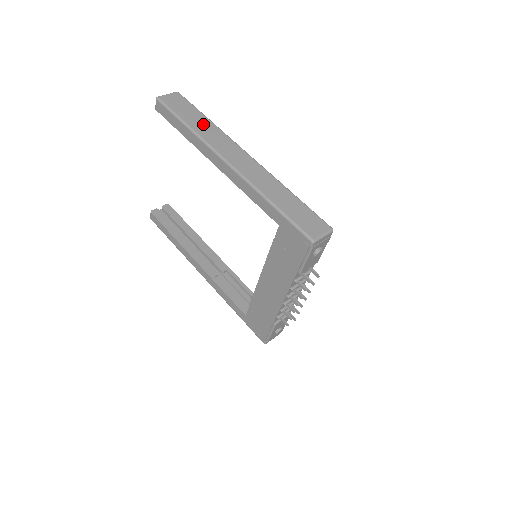
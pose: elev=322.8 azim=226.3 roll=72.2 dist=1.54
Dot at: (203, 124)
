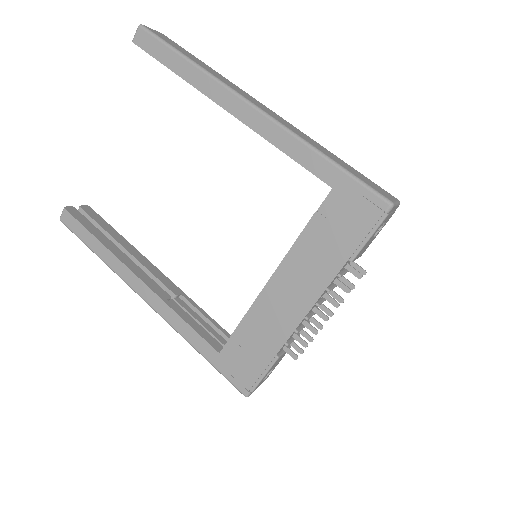
Dot at: (207, 67)
